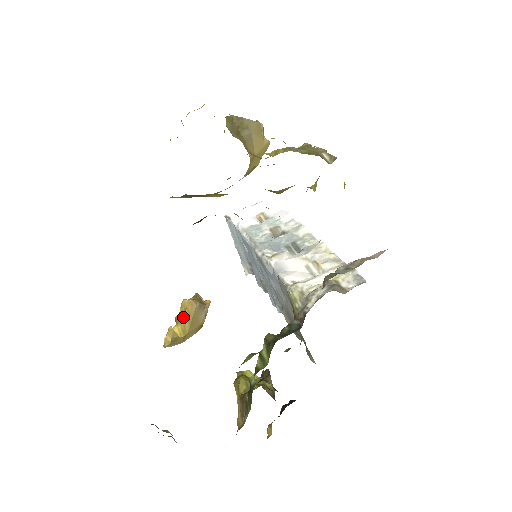
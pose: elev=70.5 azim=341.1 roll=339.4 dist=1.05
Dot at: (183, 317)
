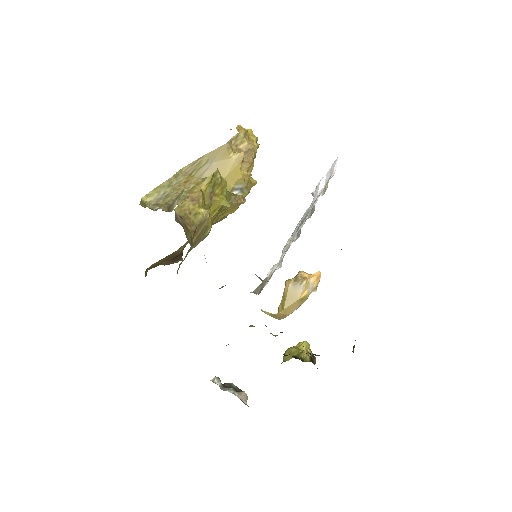
Dot at: (282, 296)
